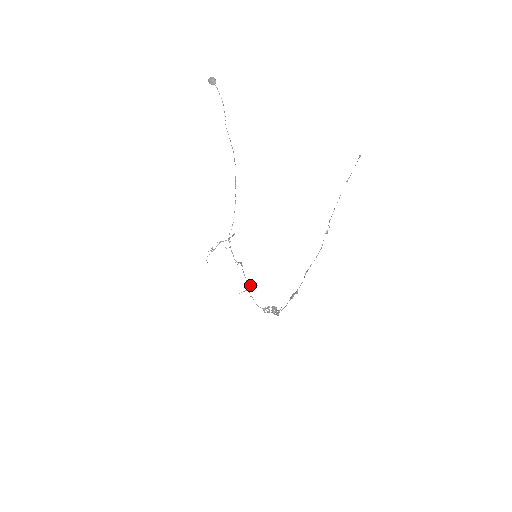
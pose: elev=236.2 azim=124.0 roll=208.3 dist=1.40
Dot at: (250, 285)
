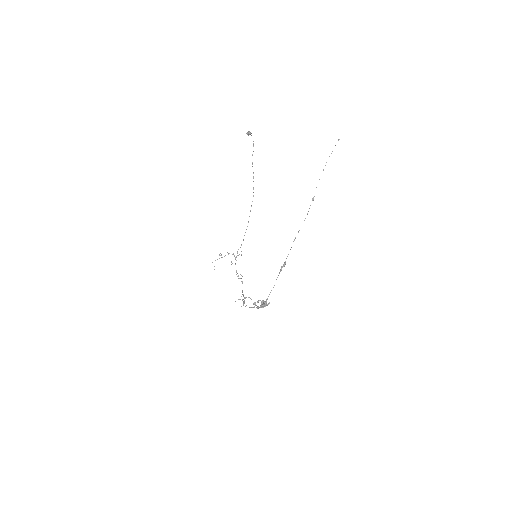
Dot at: (246, 297)
